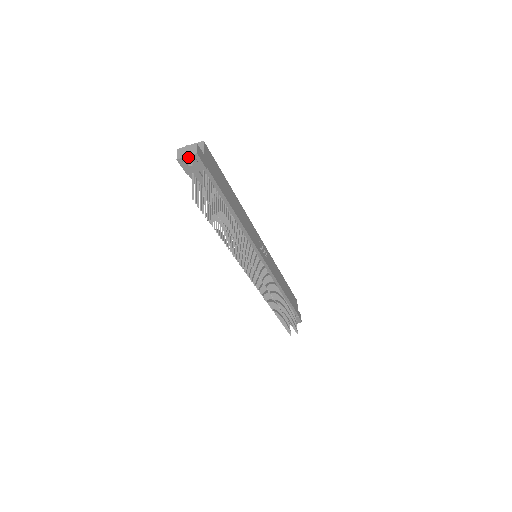
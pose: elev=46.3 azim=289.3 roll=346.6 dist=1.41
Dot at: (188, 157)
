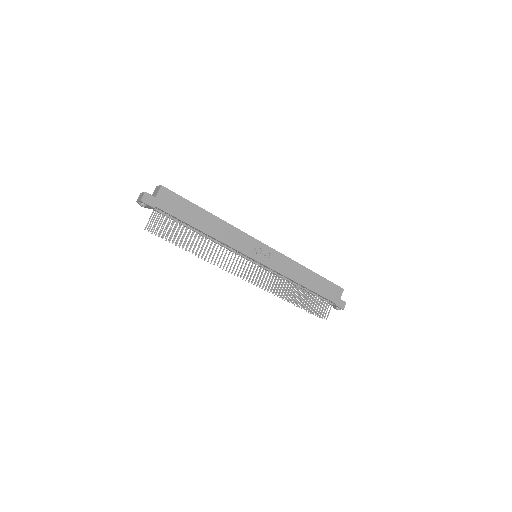
Dot at: (138, 202)
